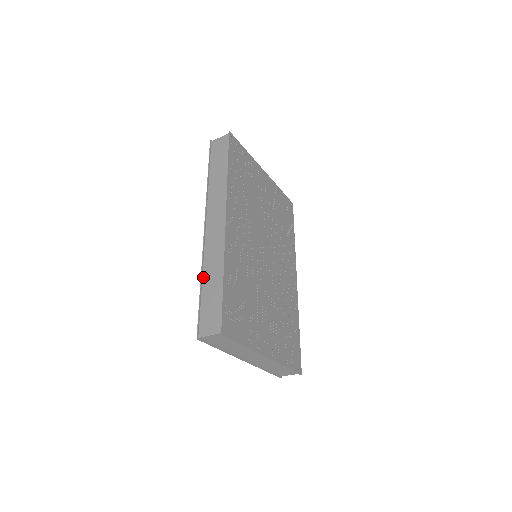
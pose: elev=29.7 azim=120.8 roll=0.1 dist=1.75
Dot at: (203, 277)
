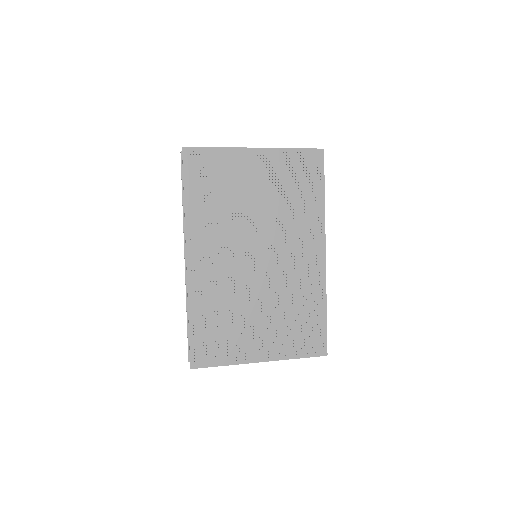
Dot at: occluded
